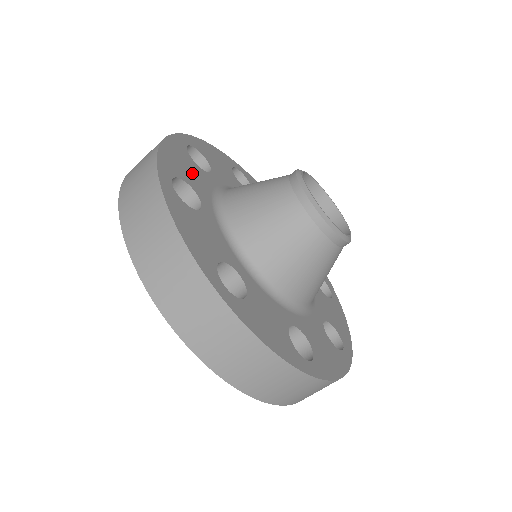
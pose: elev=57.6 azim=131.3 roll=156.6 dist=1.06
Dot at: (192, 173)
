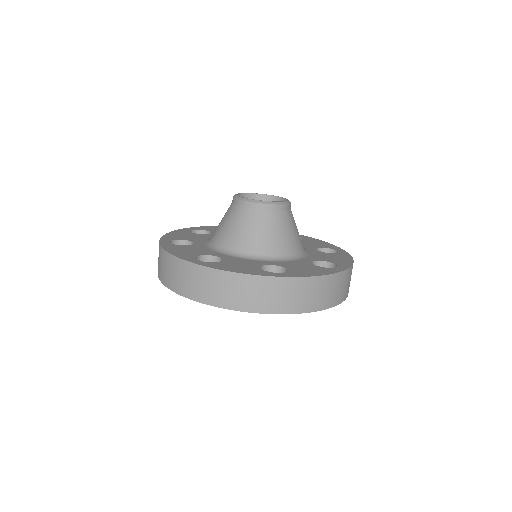
Dot at: (190, 237)
